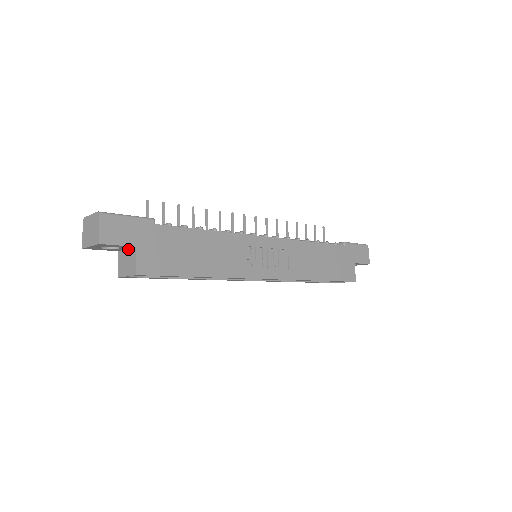
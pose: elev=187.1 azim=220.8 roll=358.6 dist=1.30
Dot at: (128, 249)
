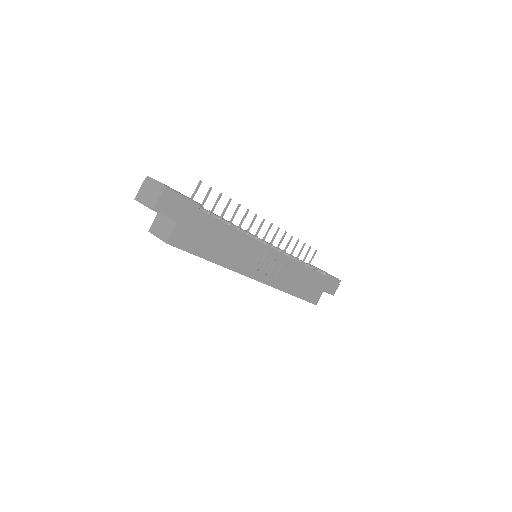
Dot at: (169, 218)
